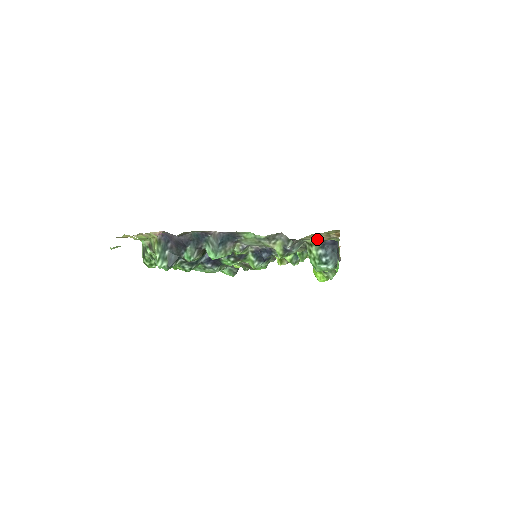
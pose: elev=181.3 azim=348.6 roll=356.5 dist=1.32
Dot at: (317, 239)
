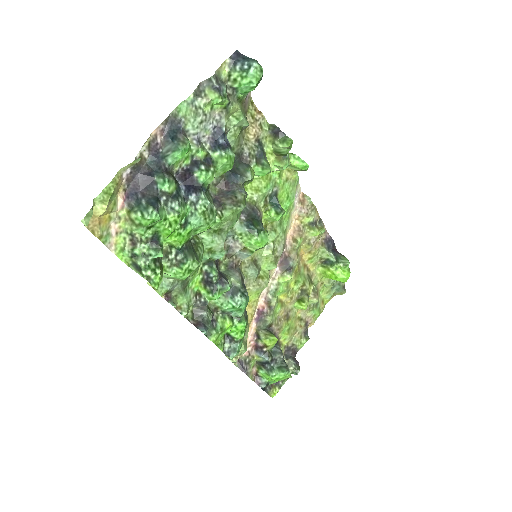
Dot at: (226, 64)
